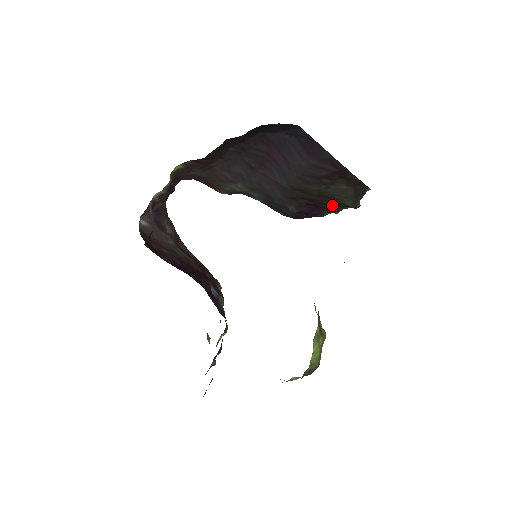
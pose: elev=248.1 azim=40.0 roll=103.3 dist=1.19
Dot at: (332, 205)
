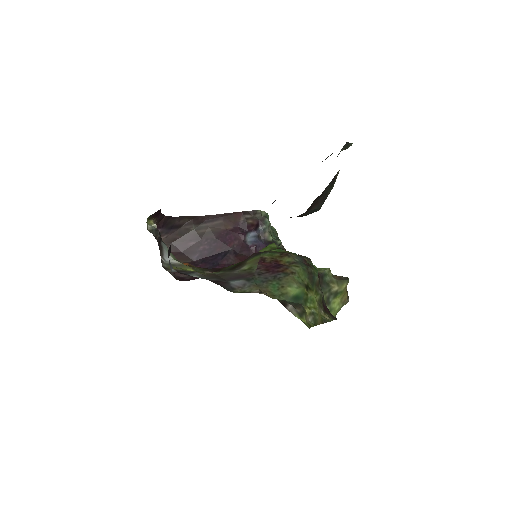
Dot at: occluded
